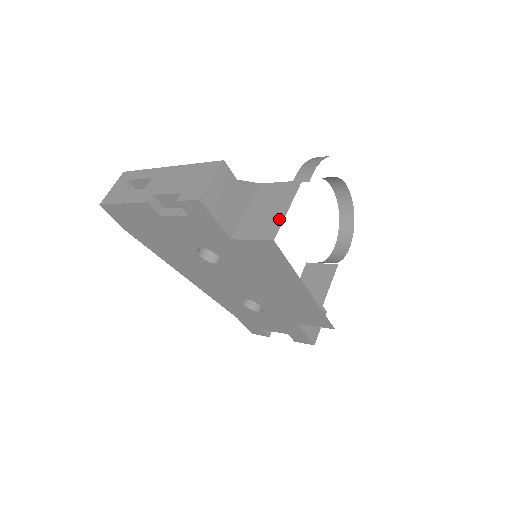
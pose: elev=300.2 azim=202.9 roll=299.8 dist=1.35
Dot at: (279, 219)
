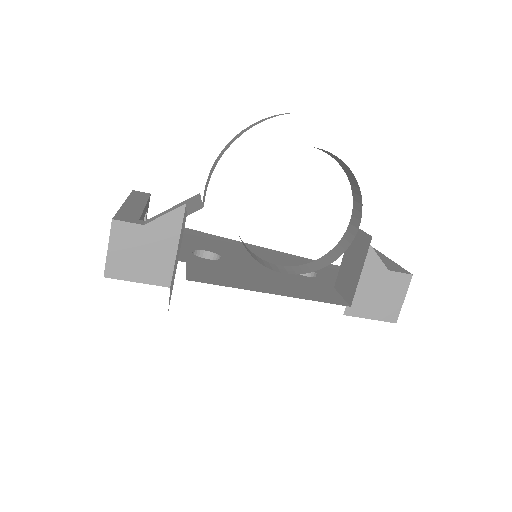
Dot at: occluded
